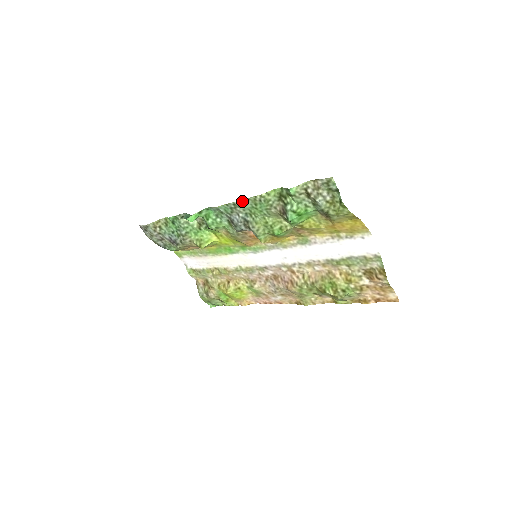
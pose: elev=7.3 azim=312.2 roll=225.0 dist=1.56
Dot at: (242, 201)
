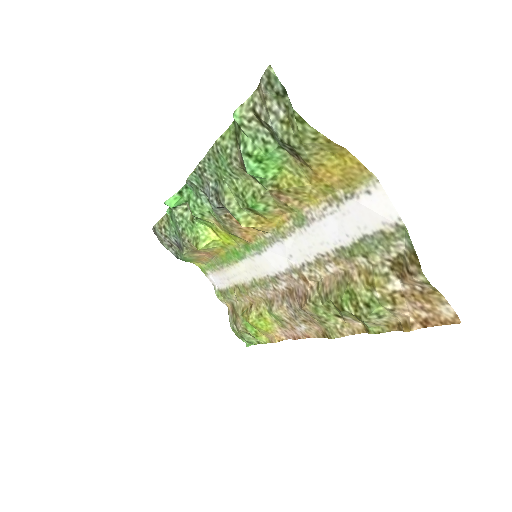
Dot at: (205, 160)
